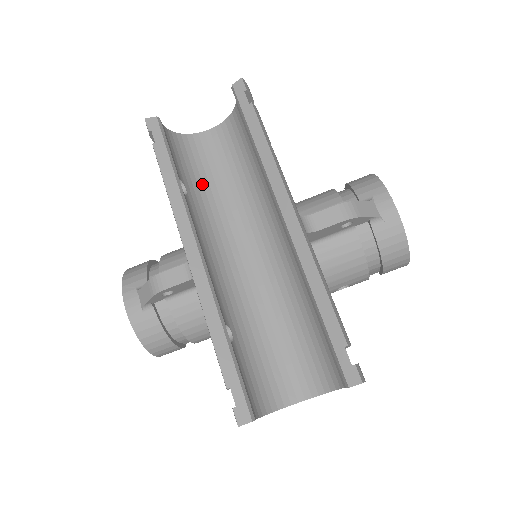
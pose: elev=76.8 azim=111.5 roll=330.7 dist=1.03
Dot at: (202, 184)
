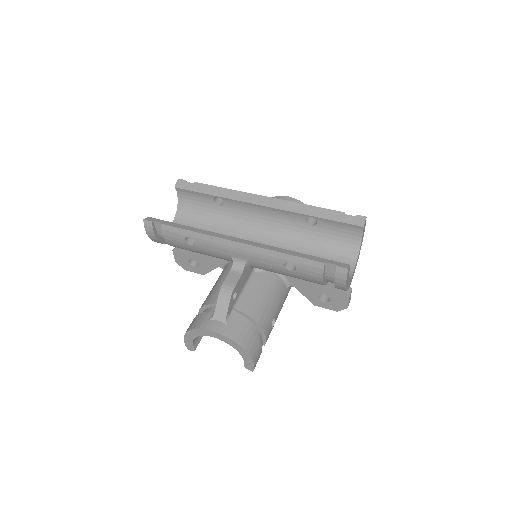
Dot at: occluded
